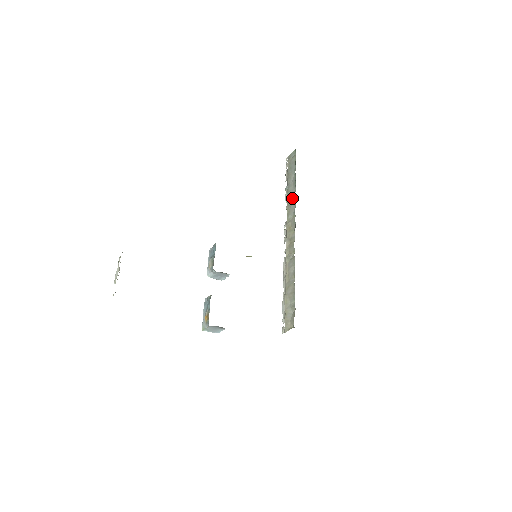
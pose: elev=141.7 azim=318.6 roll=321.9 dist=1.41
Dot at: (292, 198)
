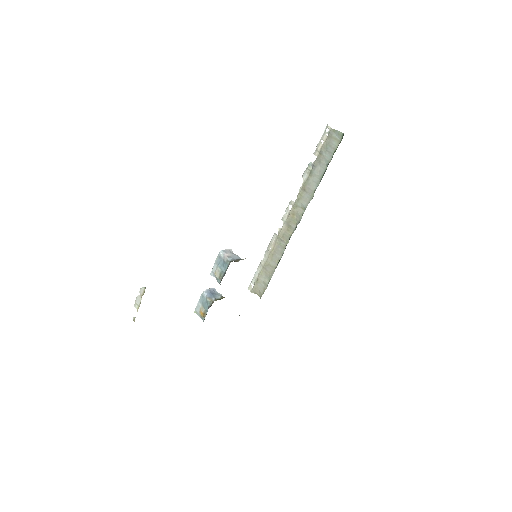
Dot at: (311, 189)
